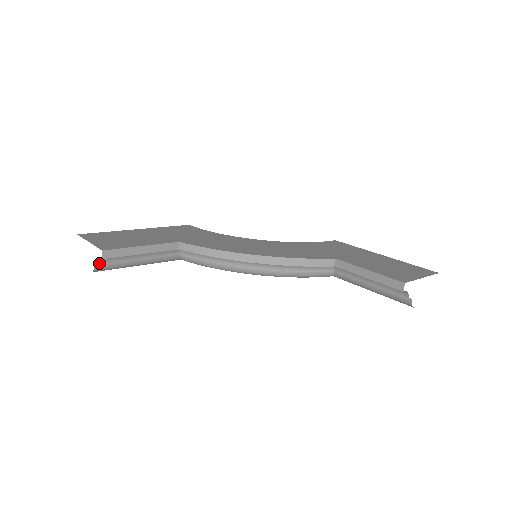
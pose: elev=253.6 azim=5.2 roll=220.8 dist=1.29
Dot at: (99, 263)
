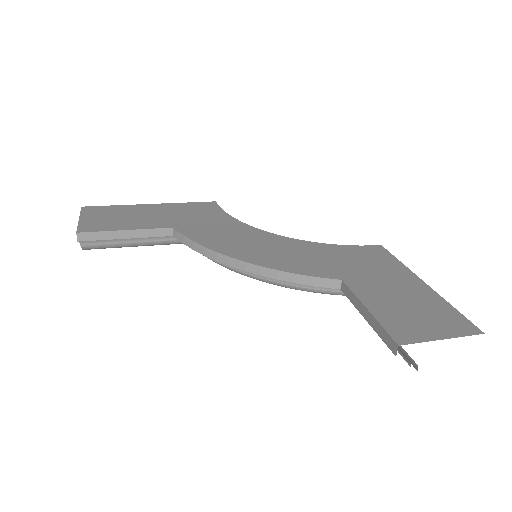
Dot at: (82, 243)
